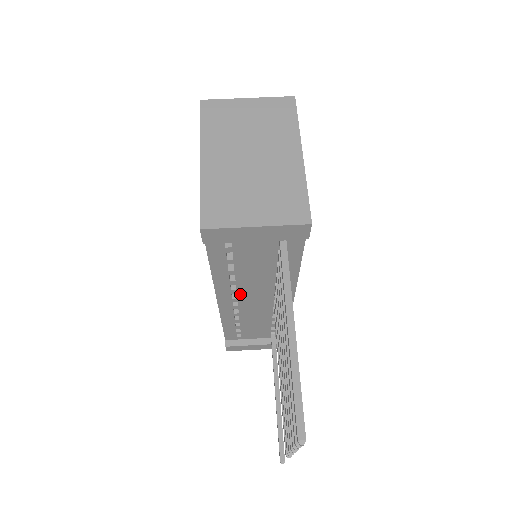
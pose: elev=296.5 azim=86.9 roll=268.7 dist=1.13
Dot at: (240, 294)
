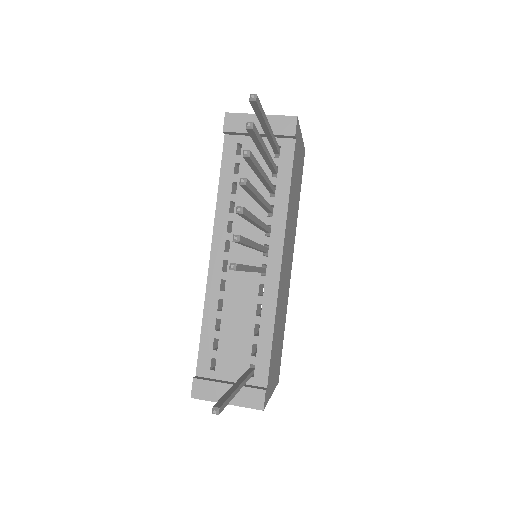
Dot at: (233, 243)
